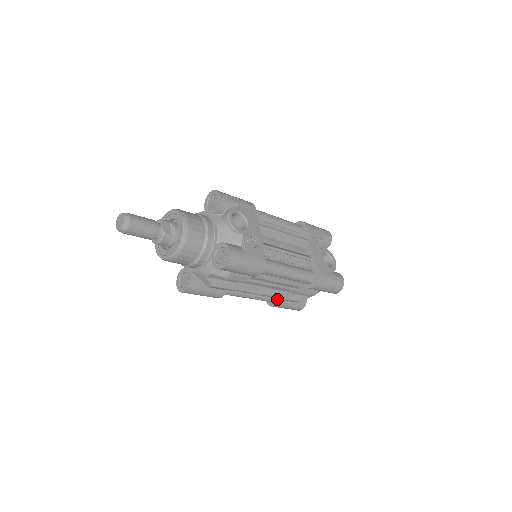
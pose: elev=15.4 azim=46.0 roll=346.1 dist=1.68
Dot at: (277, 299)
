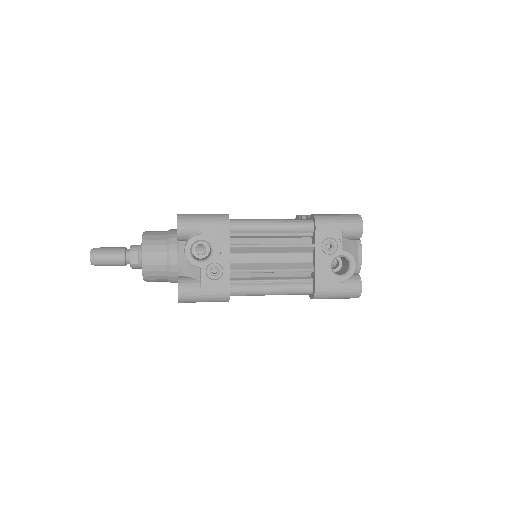
Dot at: occluded
